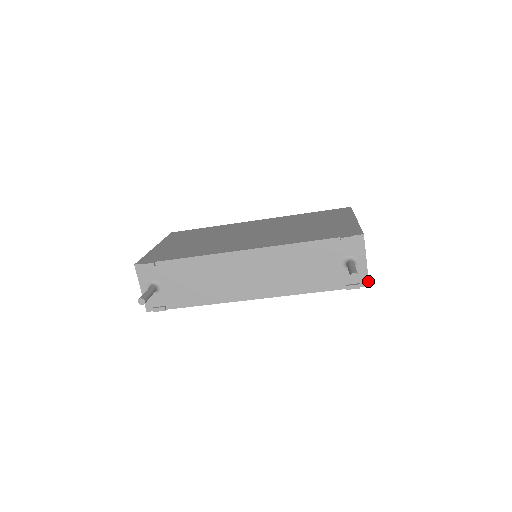
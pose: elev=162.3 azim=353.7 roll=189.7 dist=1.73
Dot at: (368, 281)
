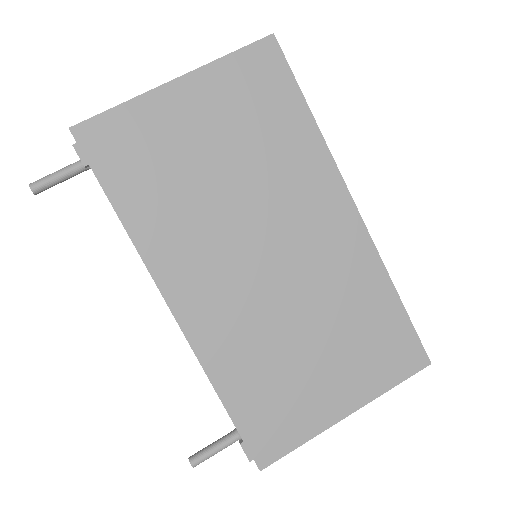
Dot at: occluded
